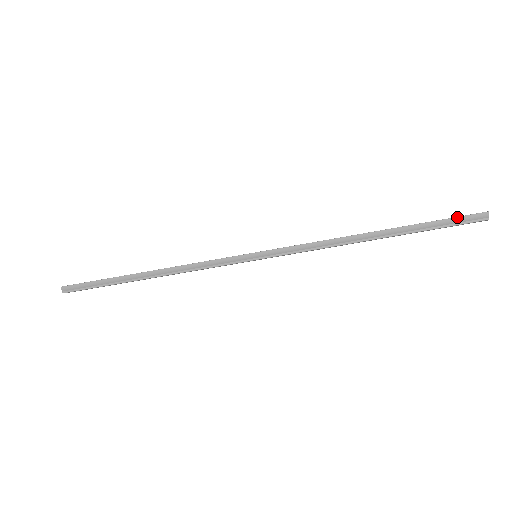
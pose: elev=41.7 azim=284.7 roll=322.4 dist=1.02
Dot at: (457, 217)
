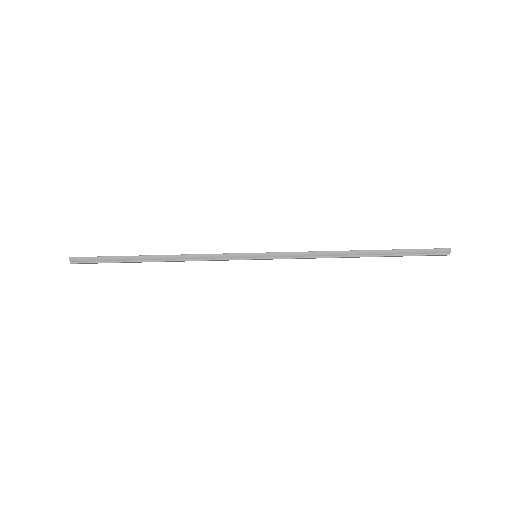
Dot at: (426, 249)
